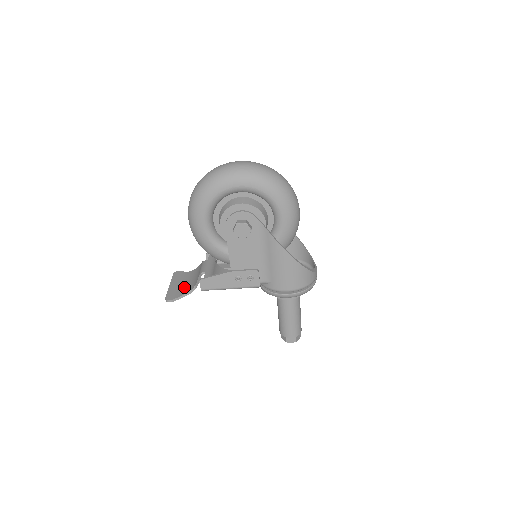
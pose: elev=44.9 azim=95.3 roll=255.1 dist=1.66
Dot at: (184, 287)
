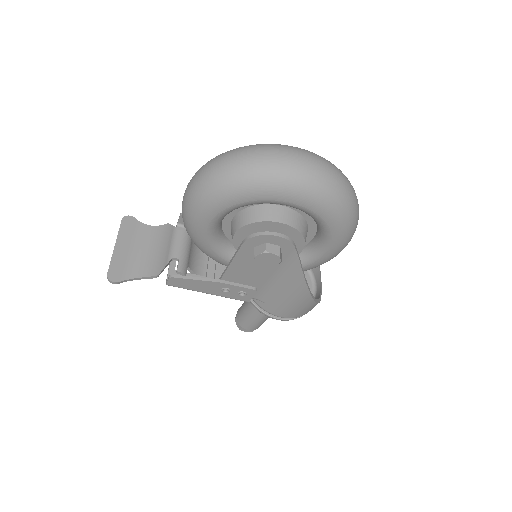
Dot at: (138, 260)
